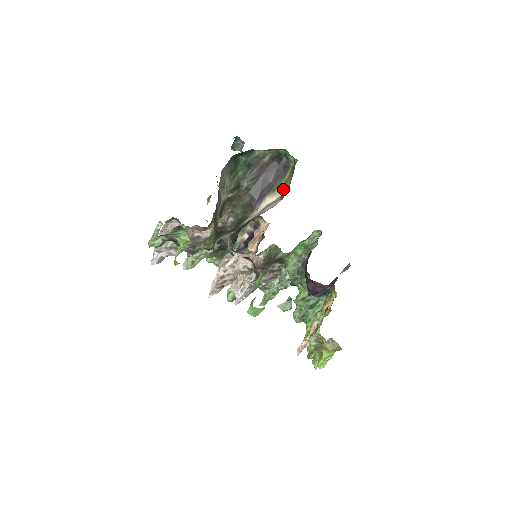
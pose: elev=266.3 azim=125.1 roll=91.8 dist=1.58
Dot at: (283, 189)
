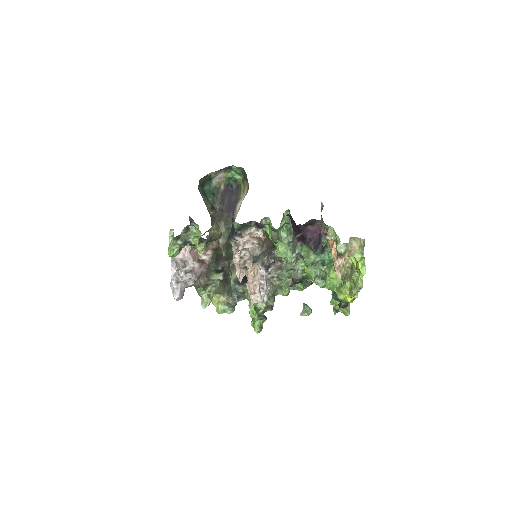
Dot at: (245, 192)
